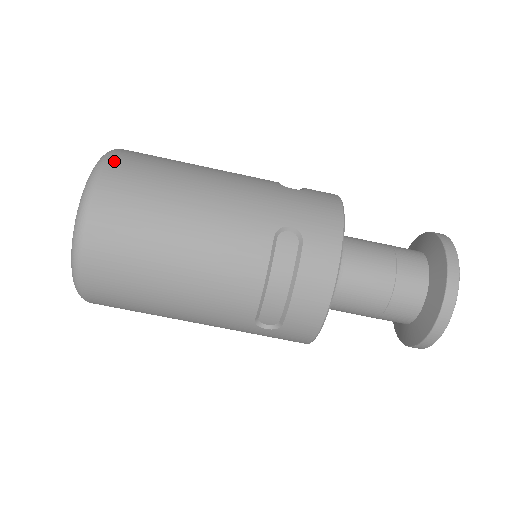
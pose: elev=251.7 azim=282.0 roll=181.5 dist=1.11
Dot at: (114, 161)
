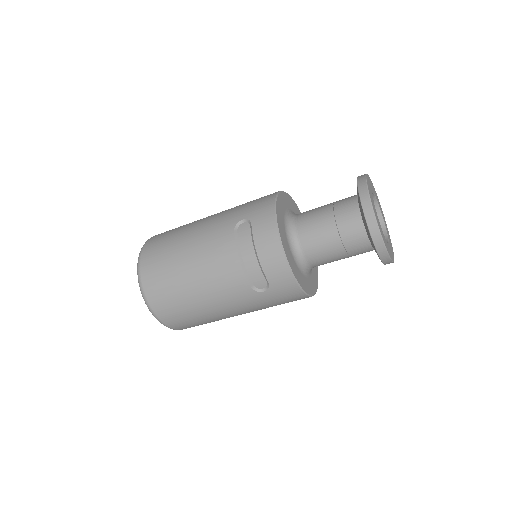
Dot at: (151, 239)
